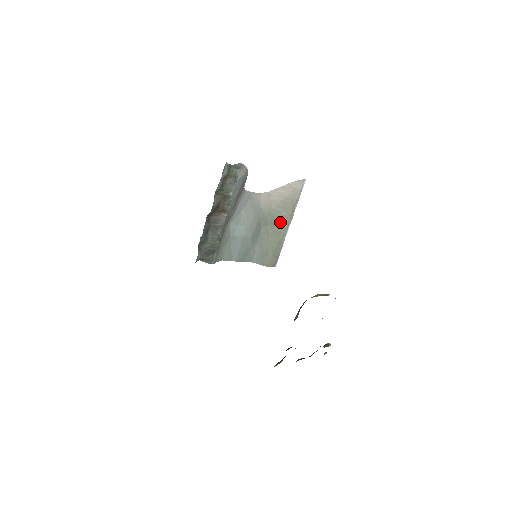
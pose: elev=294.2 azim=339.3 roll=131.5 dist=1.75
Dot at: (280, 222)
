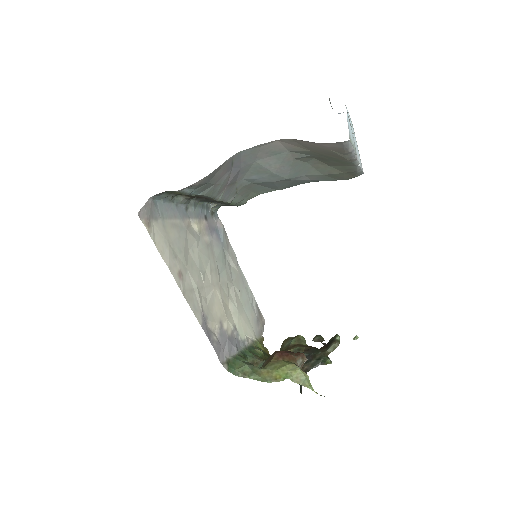
Dot at: (335, 159)
